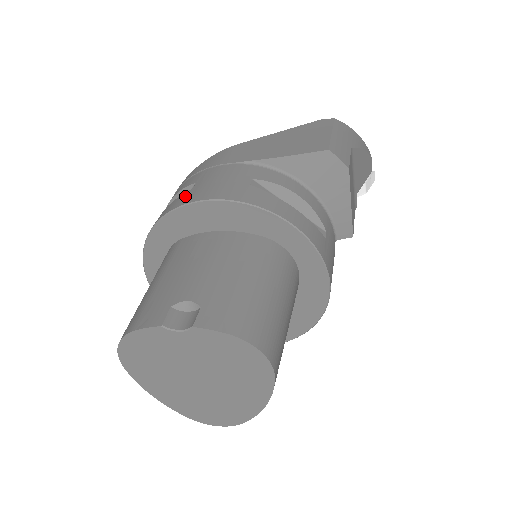
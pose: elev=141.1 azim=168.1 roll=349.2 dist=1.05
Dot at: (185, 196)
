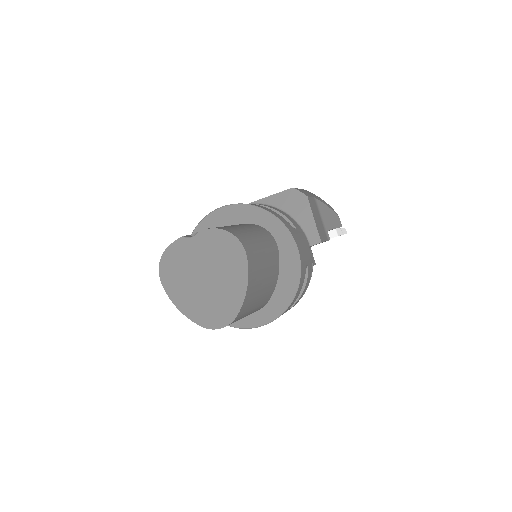
Dot at: occluded
